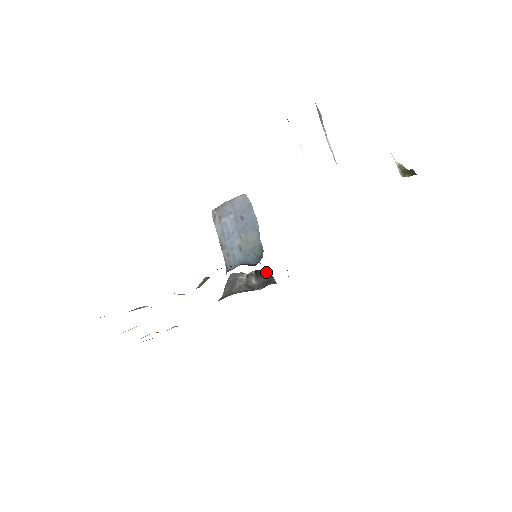
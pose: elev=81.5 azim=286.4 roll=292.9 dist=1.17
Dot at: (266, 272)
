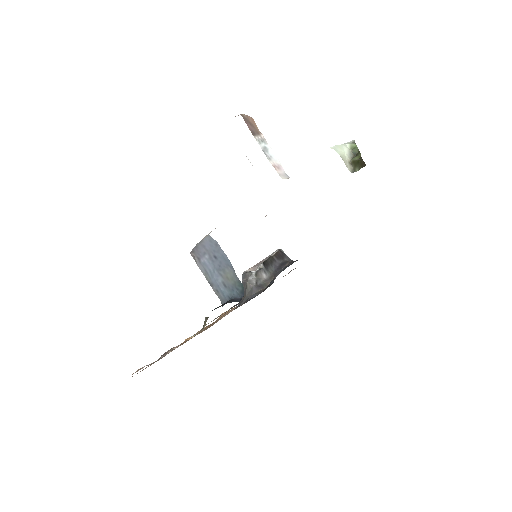
Dot at: (277, 255)
